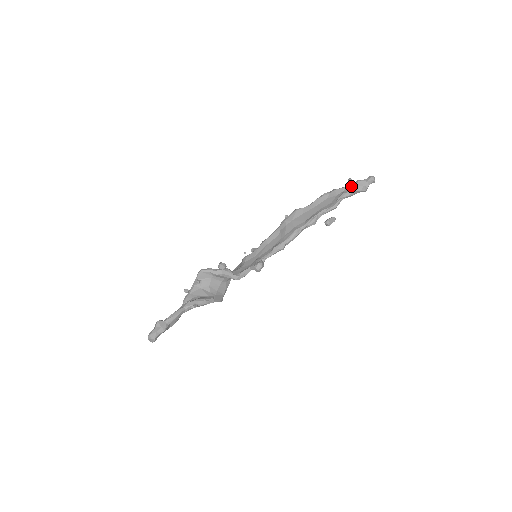
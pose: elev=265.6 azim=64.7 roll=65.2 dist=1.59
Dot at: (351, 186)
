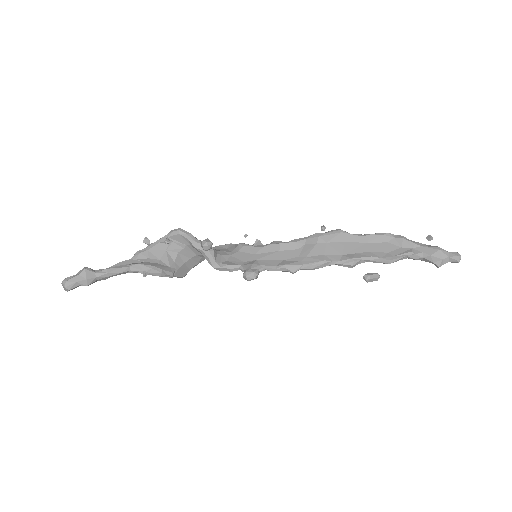
Dot at: (426, 249)
